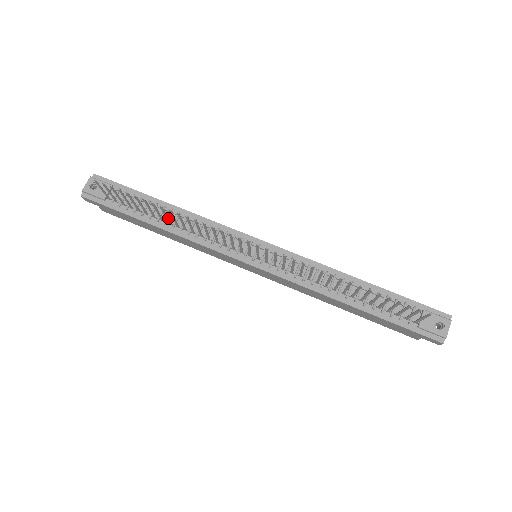
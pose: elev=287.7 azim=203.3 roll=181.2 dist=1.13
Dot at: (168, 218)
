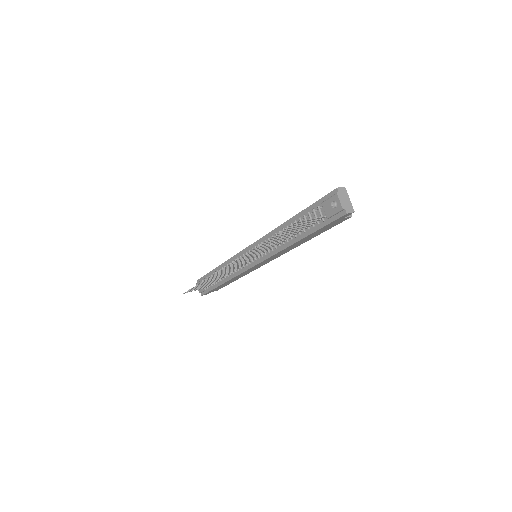
Dot at: occluded
